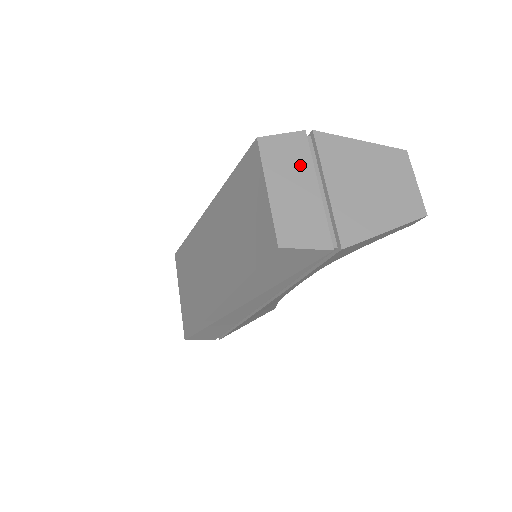
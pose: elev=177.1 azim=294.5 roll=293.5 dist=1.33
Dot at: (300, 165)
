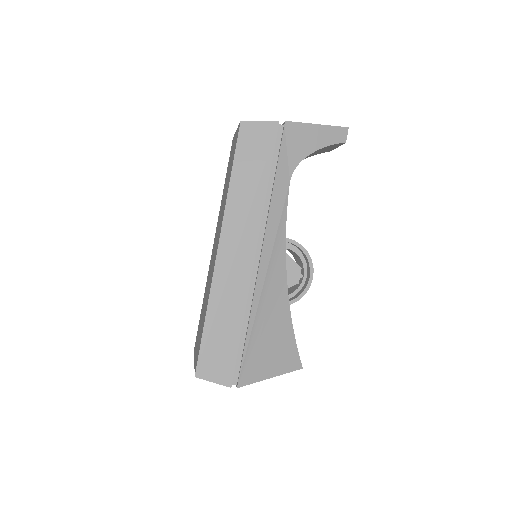
Dot at: occluded
